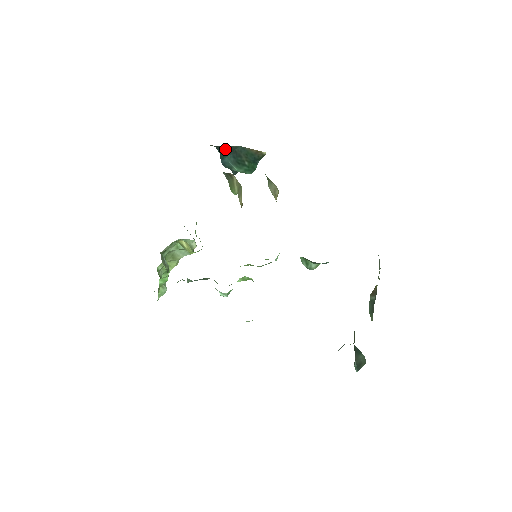
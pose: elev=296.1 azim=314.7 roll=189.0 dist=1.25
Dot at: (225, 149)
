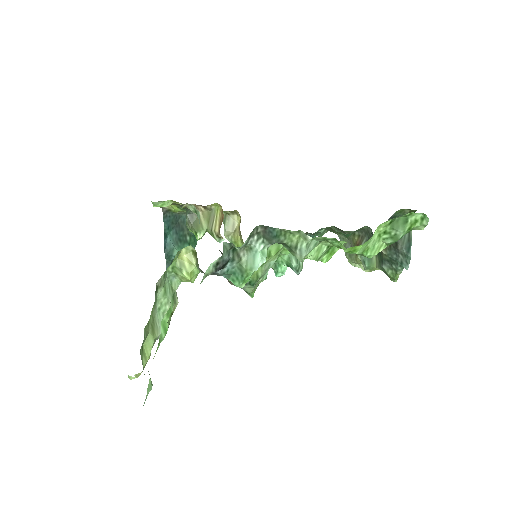
Dot at: (171, 219)
